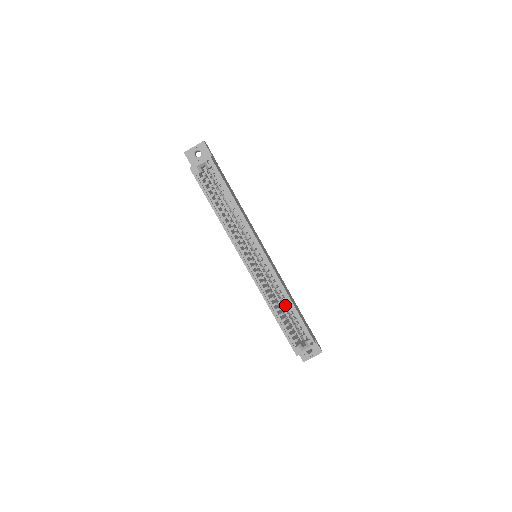
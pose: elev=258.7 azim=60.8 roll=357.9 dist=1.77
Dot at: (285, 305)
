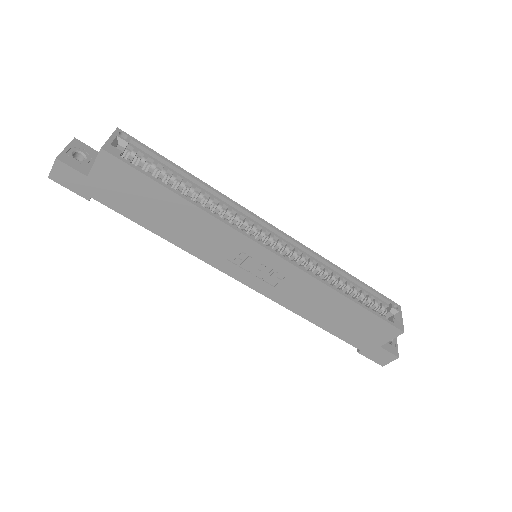
Dot at: (340, 281)
